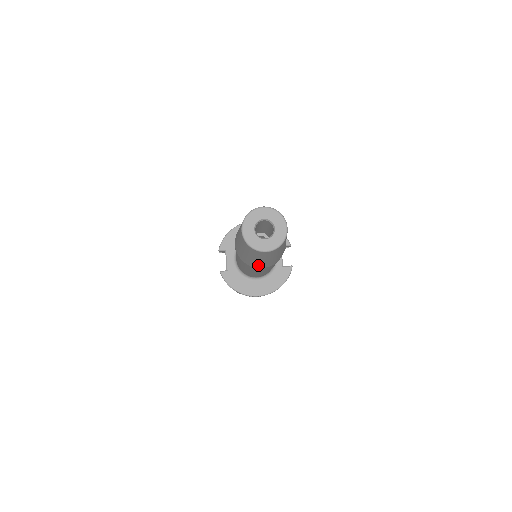
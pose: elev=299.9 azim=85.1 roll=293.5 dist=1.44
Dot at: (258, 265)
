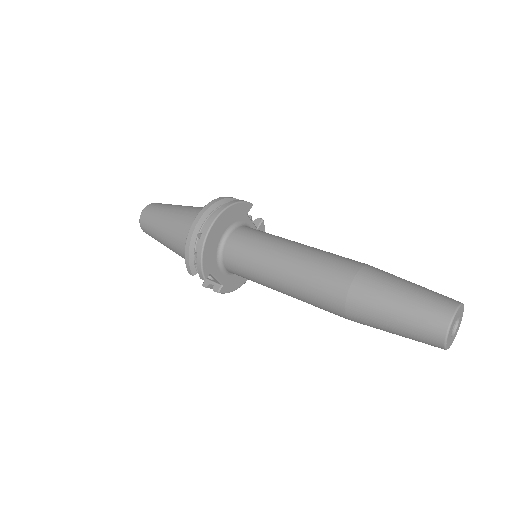
Dot at: occluded
